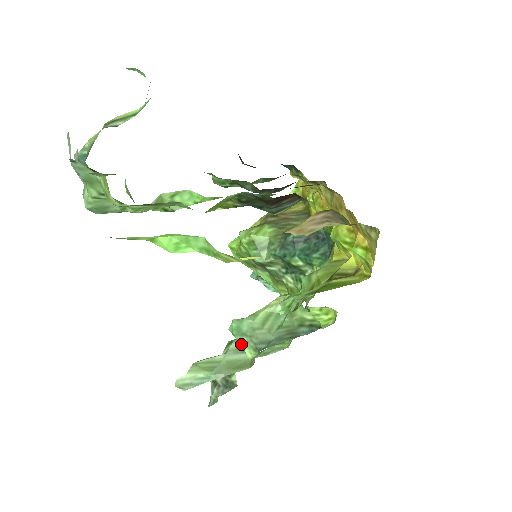
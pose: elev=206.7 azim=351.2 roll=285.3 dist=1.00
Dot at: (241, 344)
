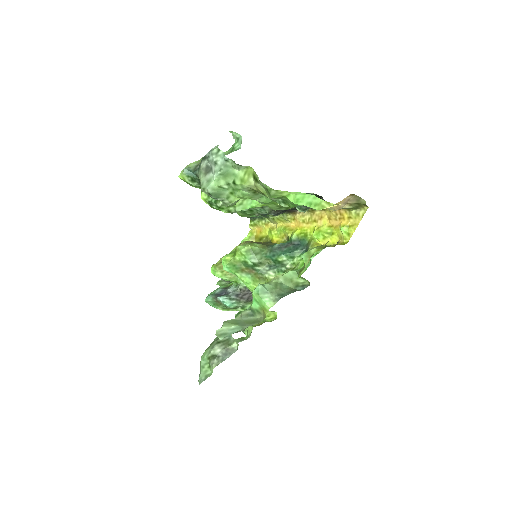
Dot at: (263, 300)
